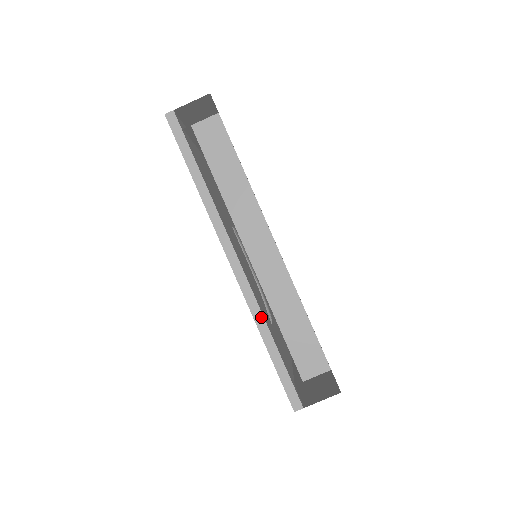
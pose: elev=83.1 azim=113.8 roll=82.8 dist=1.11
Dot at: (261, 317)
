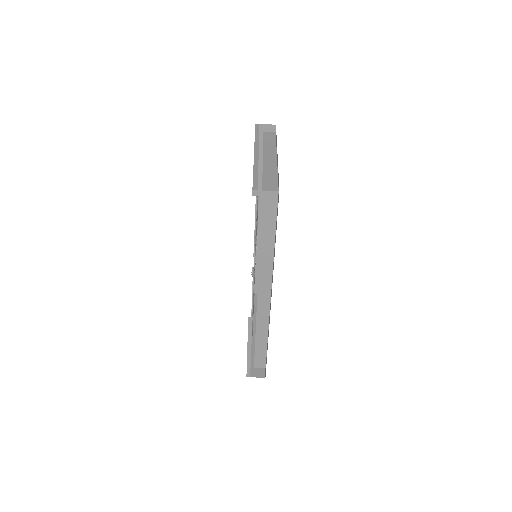
Dot at: (257, 166)
